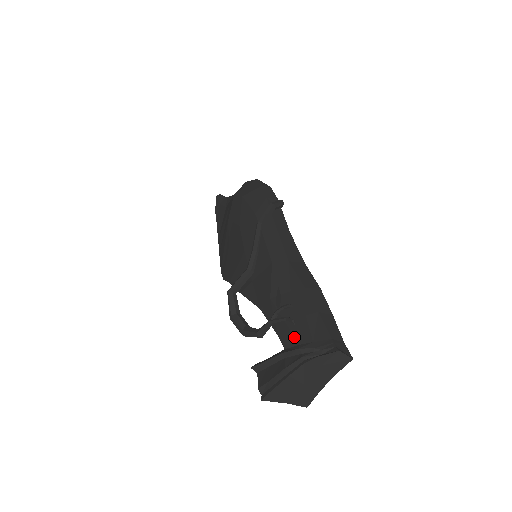
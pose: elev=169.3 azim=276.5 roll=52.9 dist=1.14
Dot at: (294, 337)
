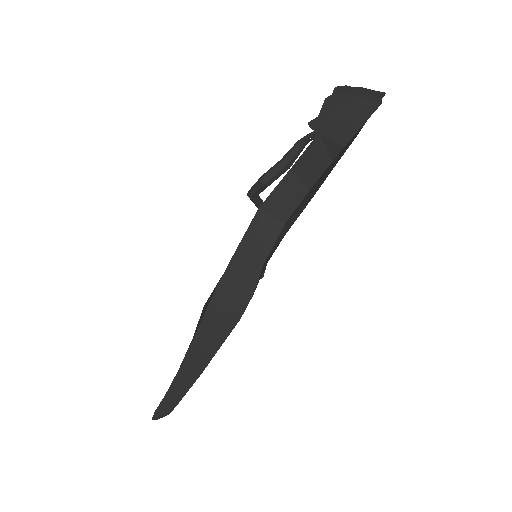
Dot at: occluded
